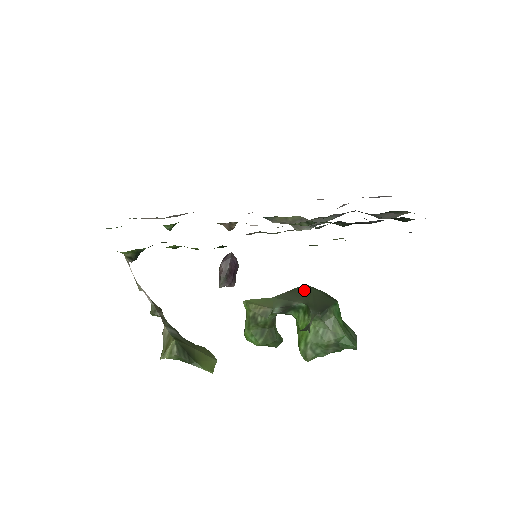
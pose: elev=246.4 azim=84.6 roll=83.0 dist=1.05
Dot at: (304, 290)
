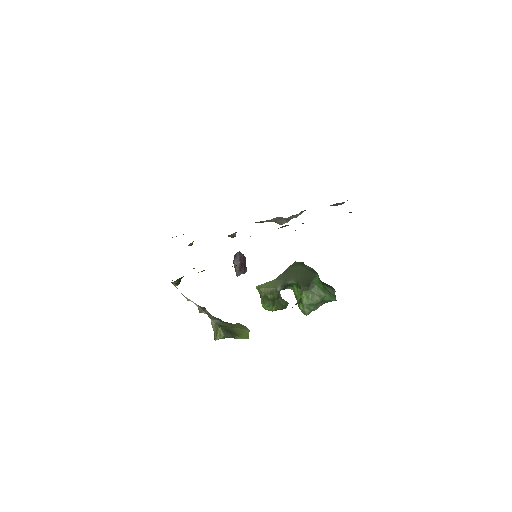
Dot at: (294, 269)
